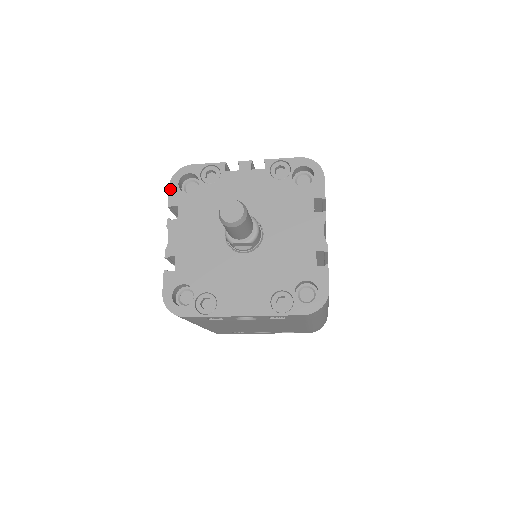
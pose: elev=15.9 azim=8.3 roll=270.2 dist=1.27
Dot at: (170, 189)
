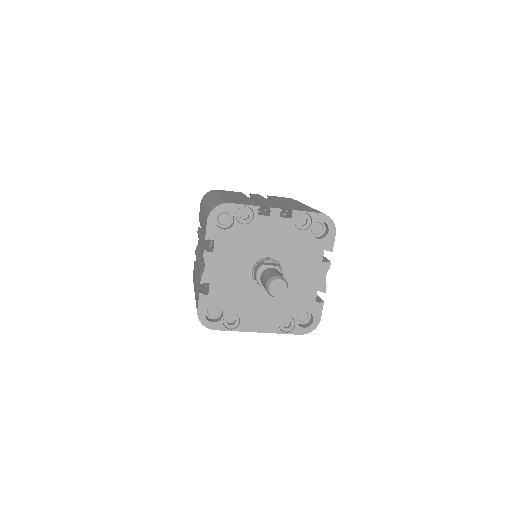
Dot at: (208, 223)
